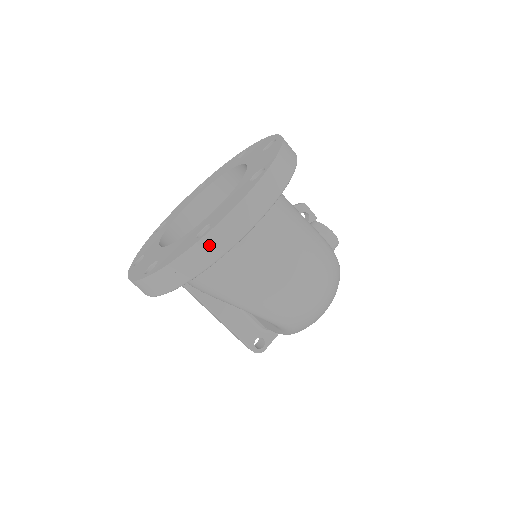
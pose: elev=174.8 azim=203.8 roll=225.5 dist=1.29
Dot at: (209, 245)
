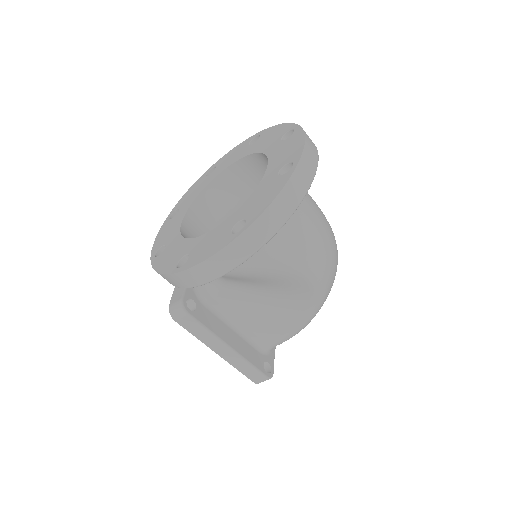
Dot at: (302, 172)
